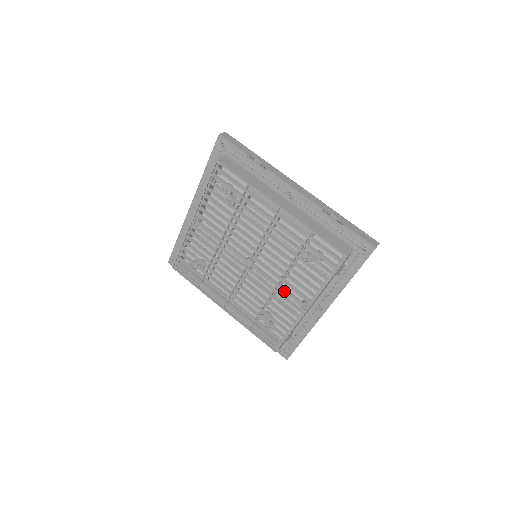
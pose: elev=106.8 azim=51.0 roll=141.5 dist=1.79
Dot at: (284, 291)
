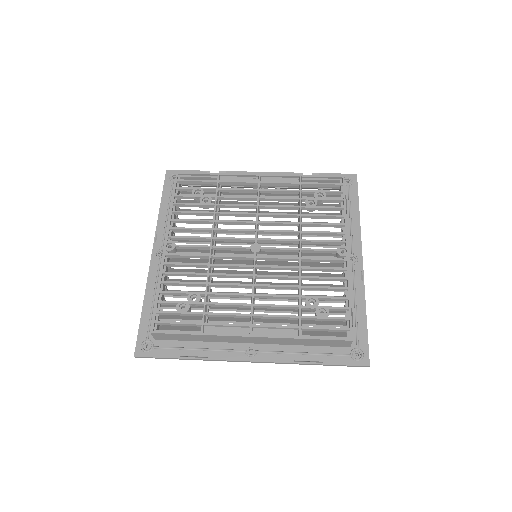
Dot at: (312, 249)
